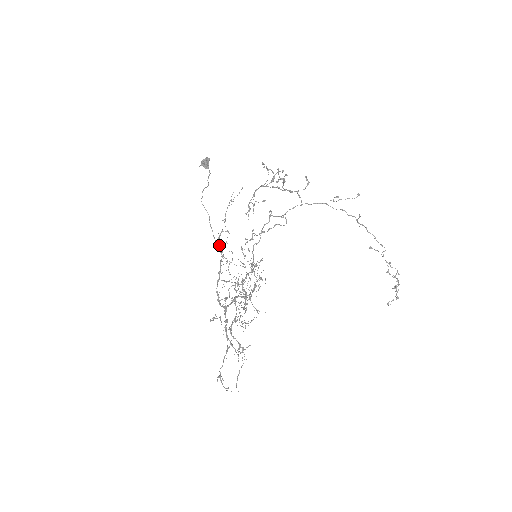
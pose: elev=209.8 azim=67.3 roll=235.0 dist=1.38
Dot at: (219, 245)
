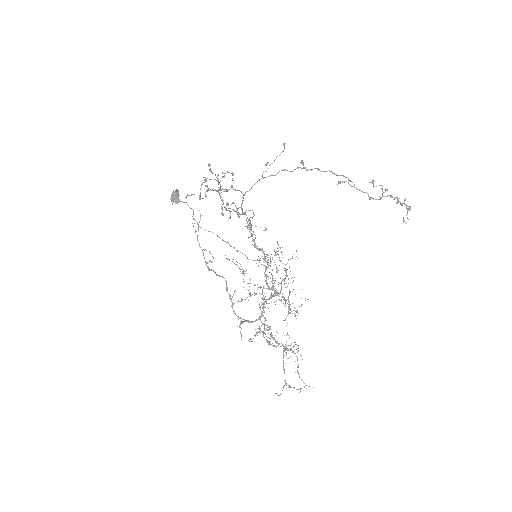
Dot at: occluded
